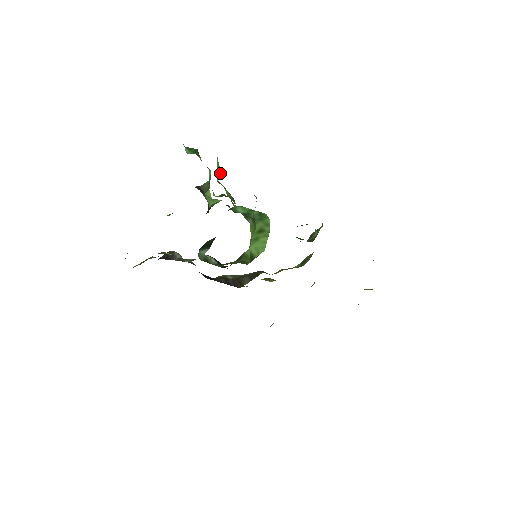
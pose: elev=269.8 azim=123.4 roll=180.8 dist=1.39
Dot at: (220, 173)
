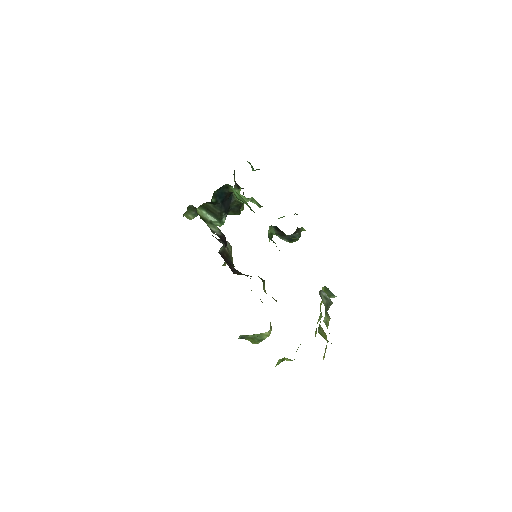
Dot at: occluded
